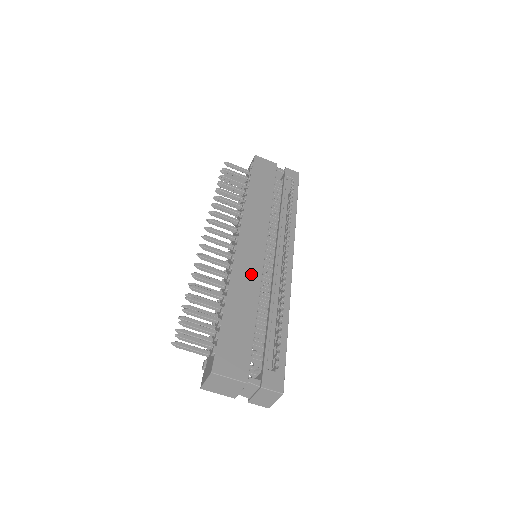
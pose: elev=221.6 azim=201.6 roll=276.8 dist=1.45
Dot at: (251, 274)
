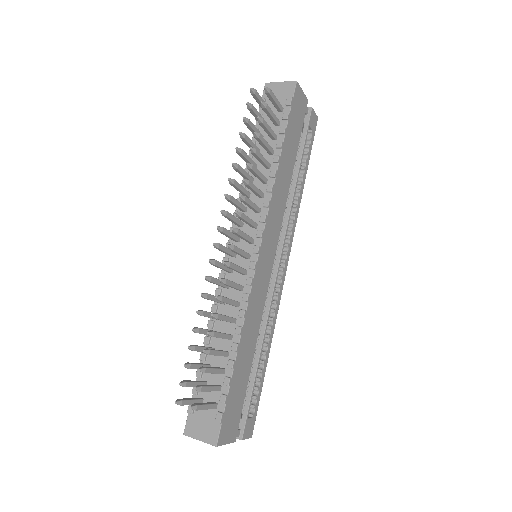
Dot at: (259, 304)
